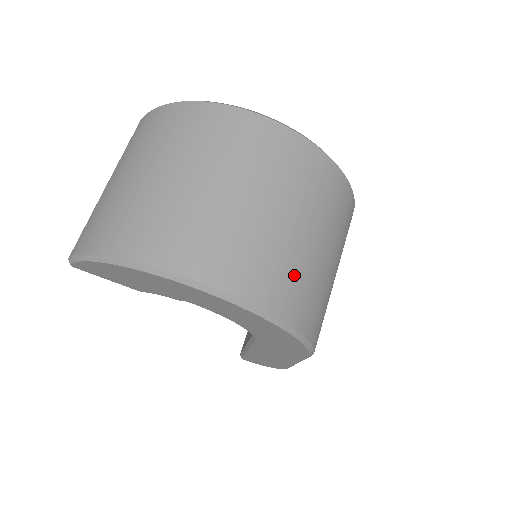
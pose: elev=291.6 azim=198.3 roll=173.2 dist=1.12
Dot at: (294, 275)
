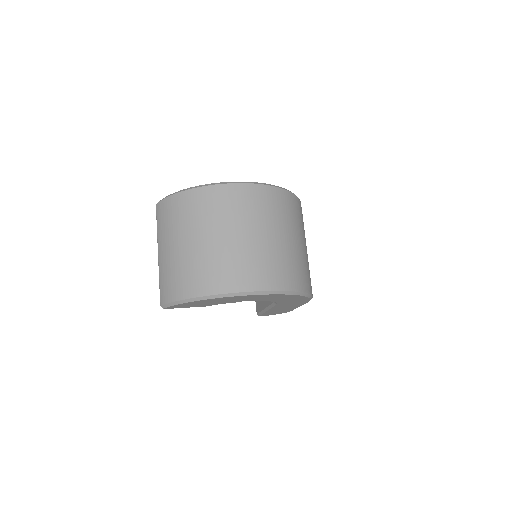
Dot at: (293, 265)
